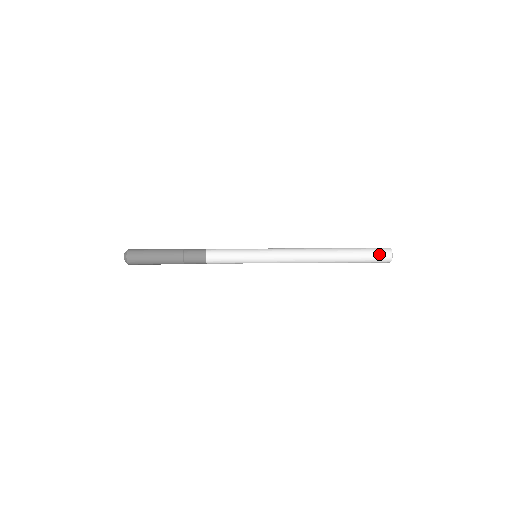
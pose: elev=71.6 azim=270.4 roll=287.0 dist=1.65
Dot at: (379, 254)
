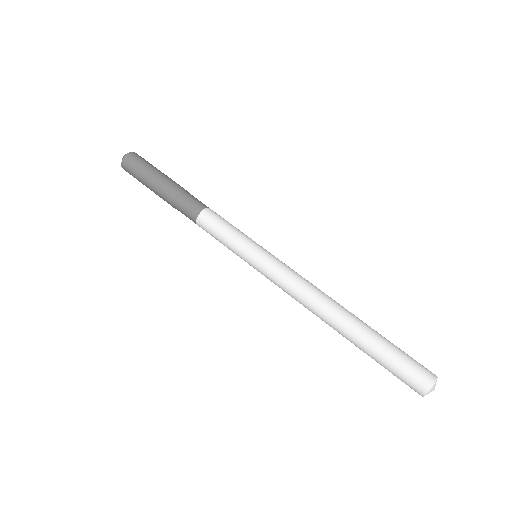
Dot at: (413, 371)
